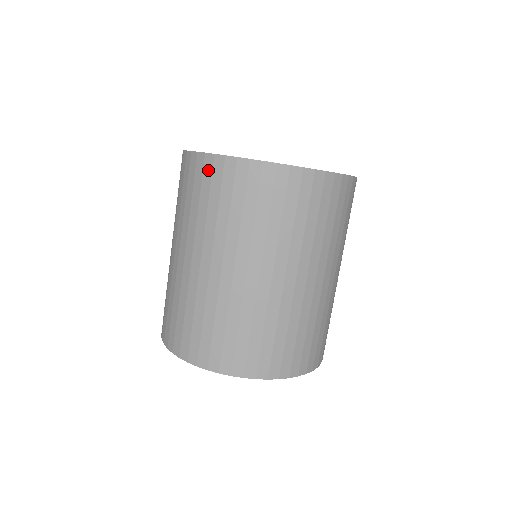
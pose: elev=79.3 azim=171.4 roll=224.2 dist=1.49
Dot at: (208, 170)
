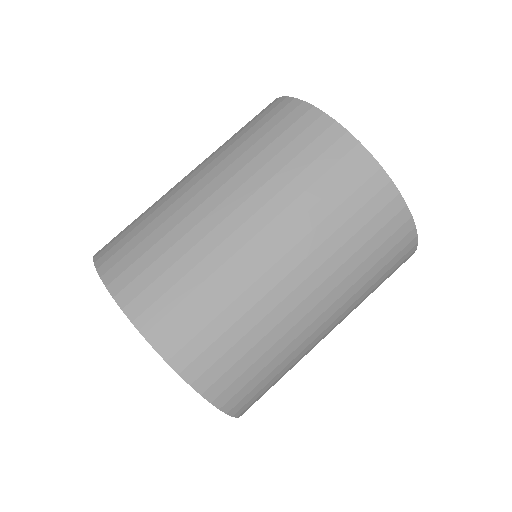
Dot at: (362, 175)
